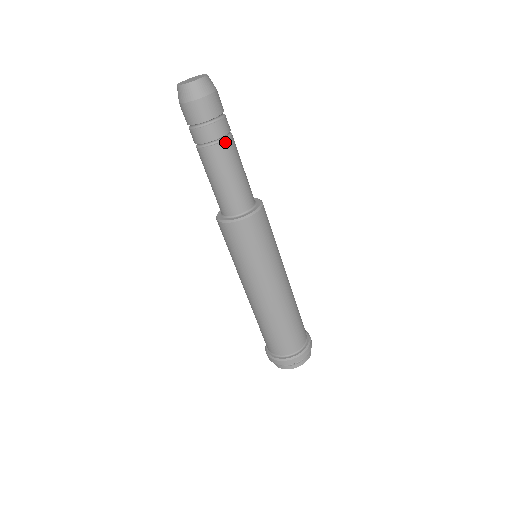
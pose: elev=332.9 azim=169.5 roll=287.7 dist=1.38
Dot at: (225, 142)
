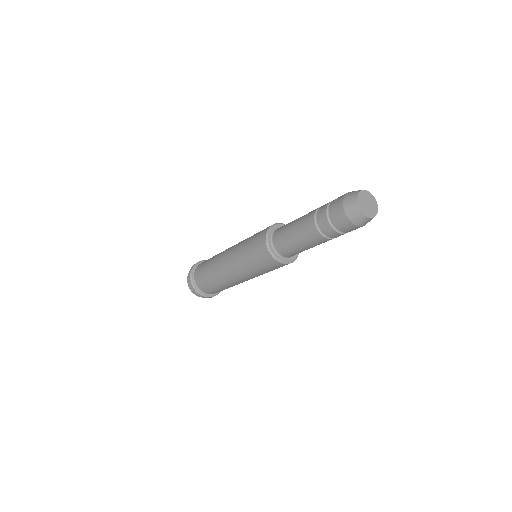
Dot at: (325, 238)
